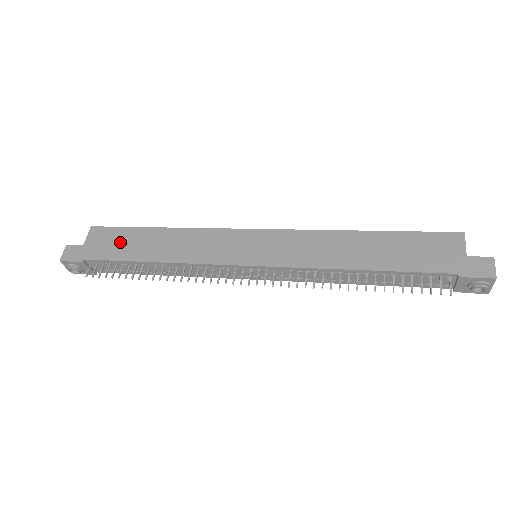
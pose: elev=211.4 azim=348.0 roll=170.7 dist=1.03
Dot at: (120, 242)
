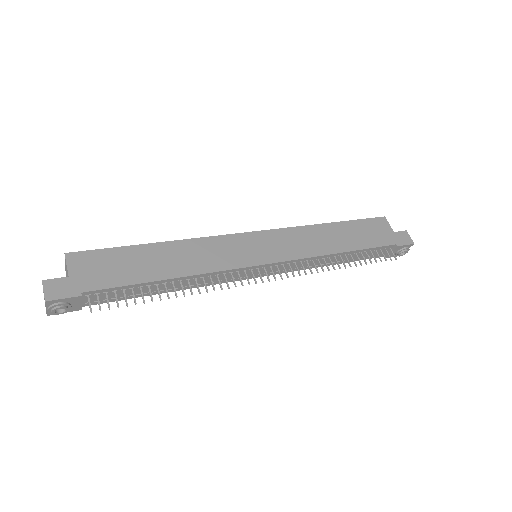
Dot at: (118, 265)
